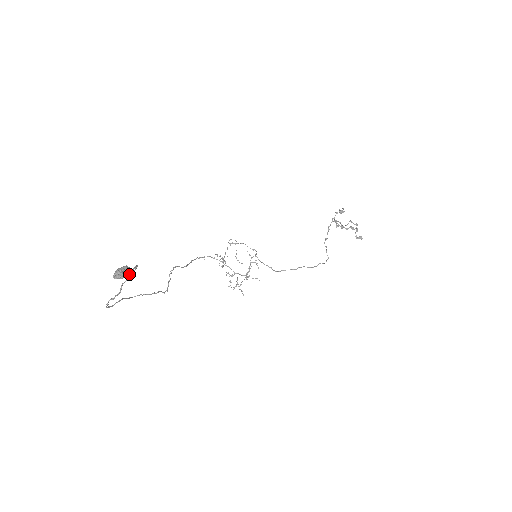
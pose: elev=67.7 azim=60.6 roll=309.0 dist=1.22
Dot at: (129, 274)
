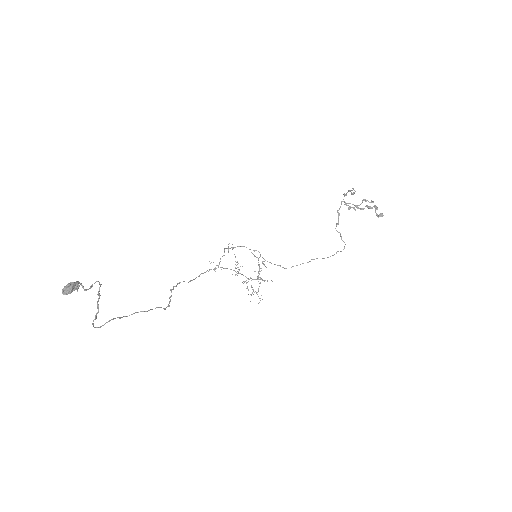
Dot at: occluded
